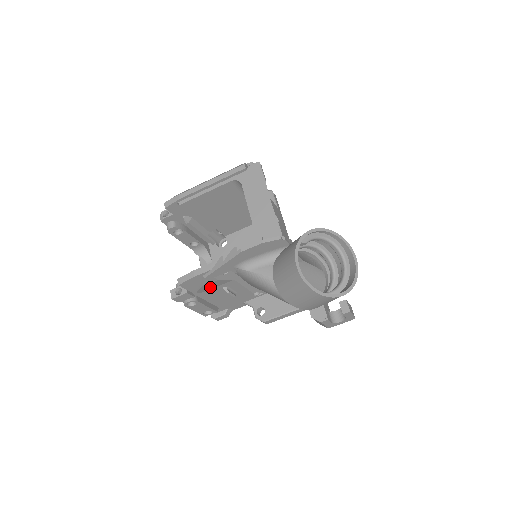
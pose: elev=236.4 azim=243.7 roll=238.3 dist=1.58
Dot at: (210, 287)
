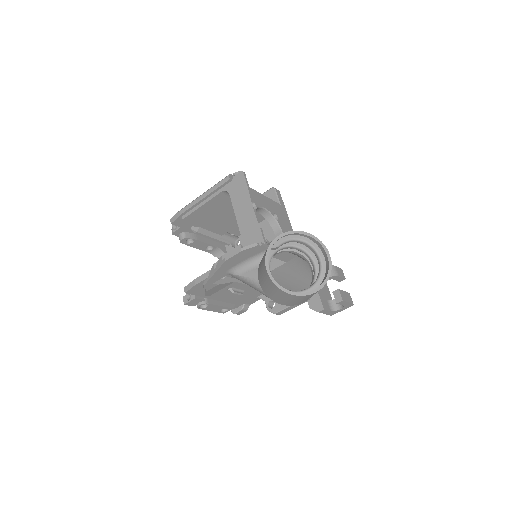
Dot at: (215, 290)
